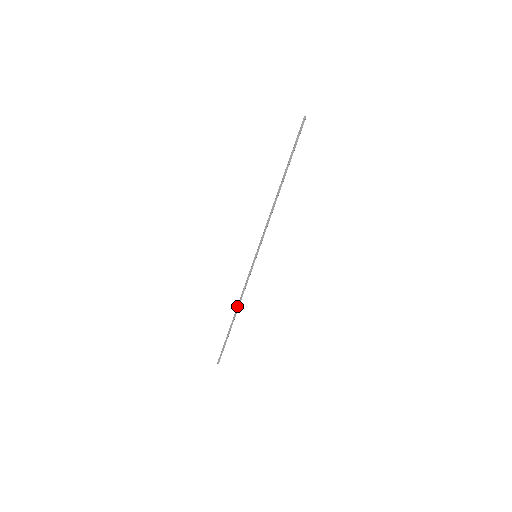
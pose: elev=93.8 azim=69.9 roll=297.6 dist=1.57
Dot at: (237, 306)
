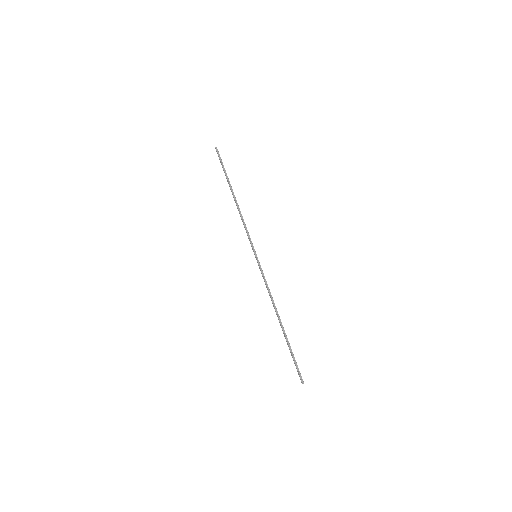
Dot at: (275, 309)
